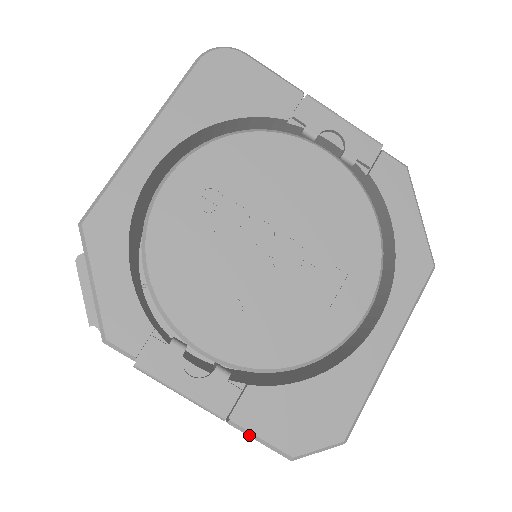
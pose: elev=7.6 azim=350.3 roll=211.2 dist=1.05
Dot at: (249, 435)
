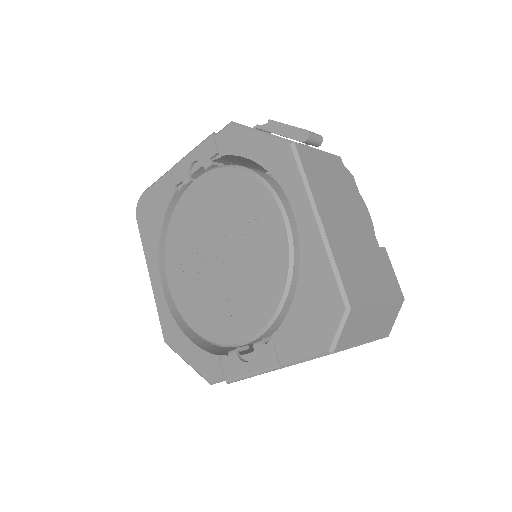
Dot at: occluded
